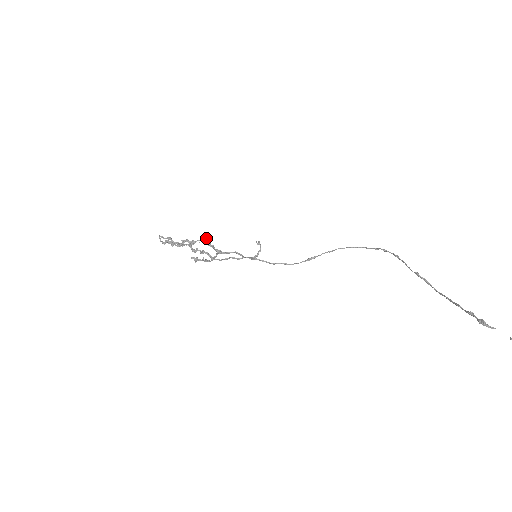
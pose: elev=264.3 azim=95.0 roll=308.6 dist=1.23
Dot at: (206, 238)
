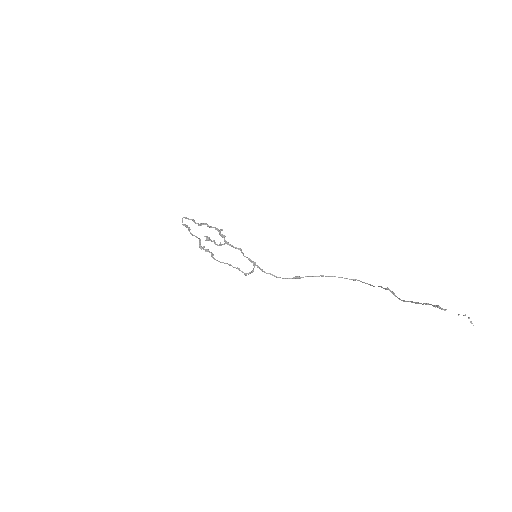
Dot at: (221, 230)
